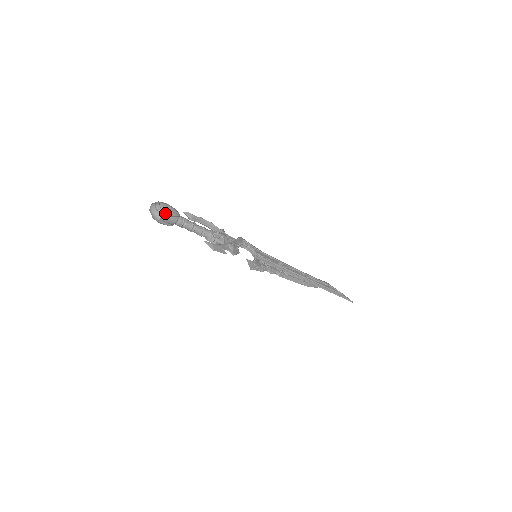
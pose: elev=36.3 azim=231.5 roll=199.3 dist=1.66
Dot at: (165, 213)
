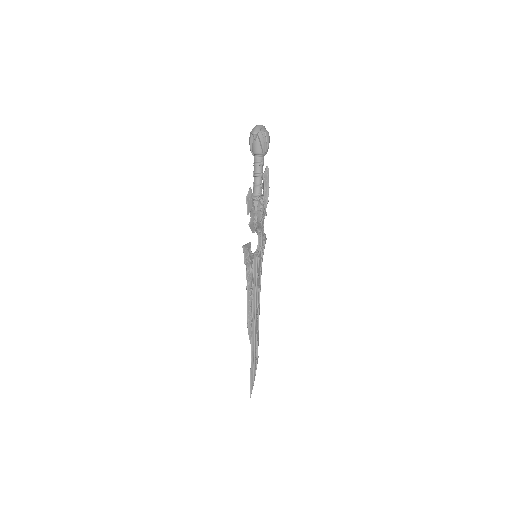
Dot at: (262, 137)
